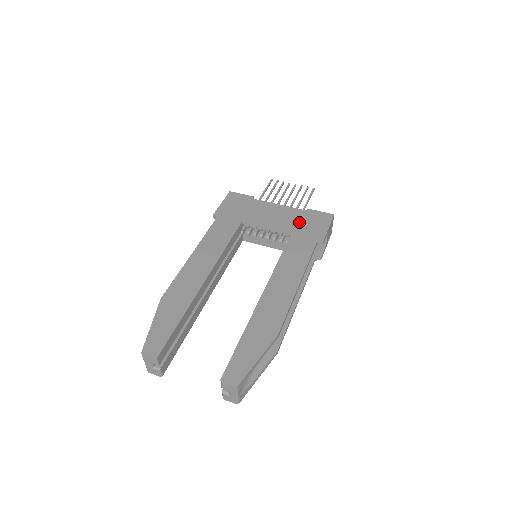
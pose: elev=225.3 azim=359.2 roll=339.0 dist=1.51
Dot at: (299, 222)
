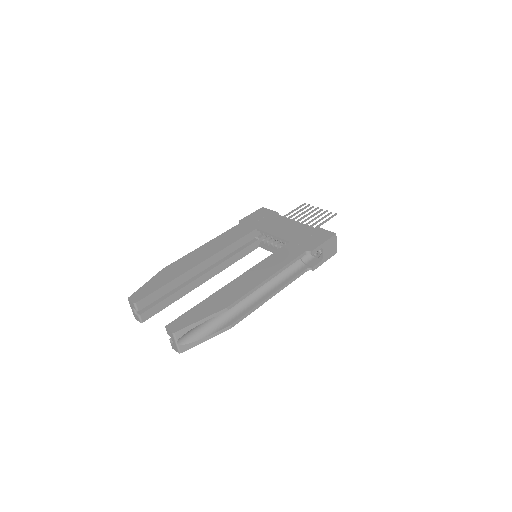
Dot at: (302, 235)
